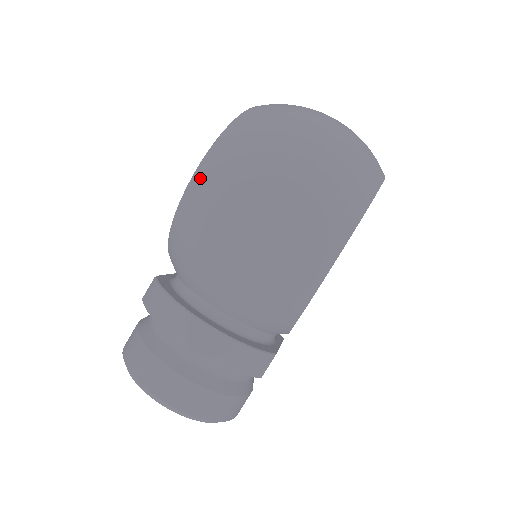
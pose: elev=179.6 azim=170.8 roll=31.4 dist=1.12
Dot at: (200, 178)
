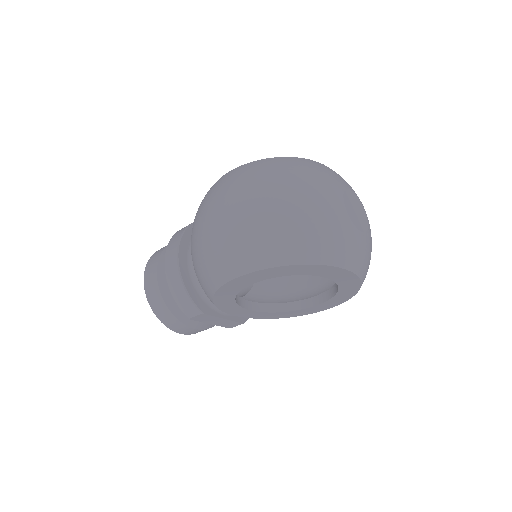
Dot at: (224, 177)
